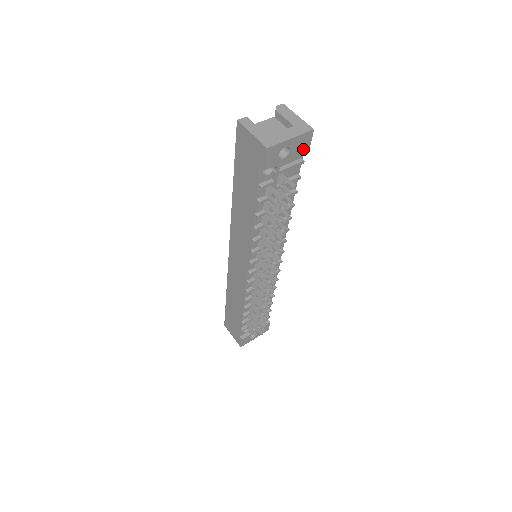
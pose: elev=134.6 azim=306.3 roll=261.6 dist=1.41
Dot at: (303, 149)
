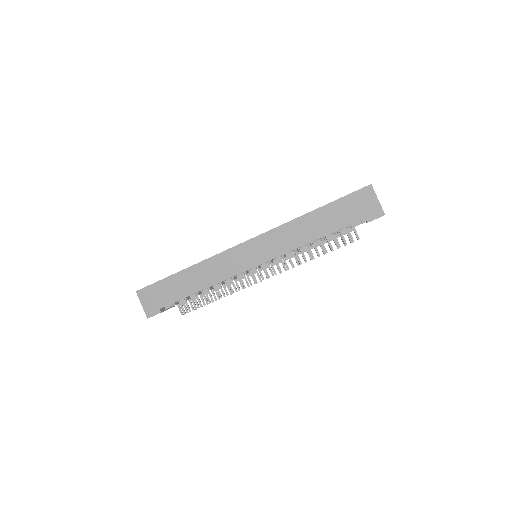
Dot at: occluded
